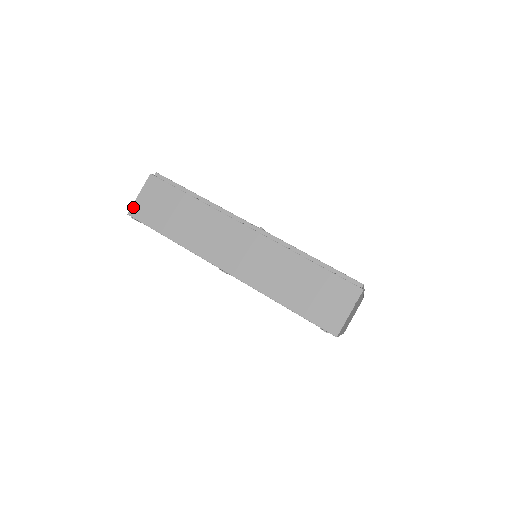
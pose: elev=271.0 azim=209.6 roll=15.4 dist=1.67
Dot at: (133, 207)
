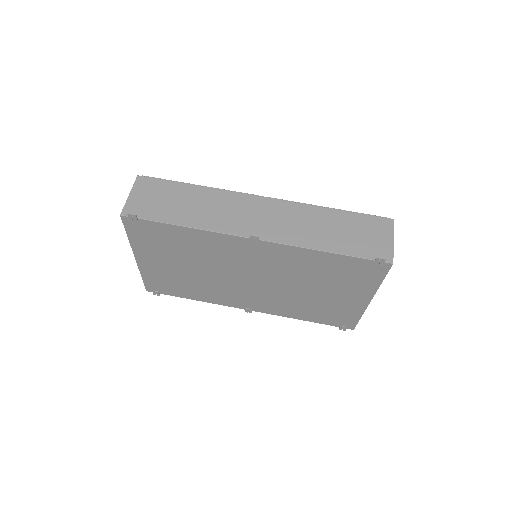
Dot at: (126, 207)
